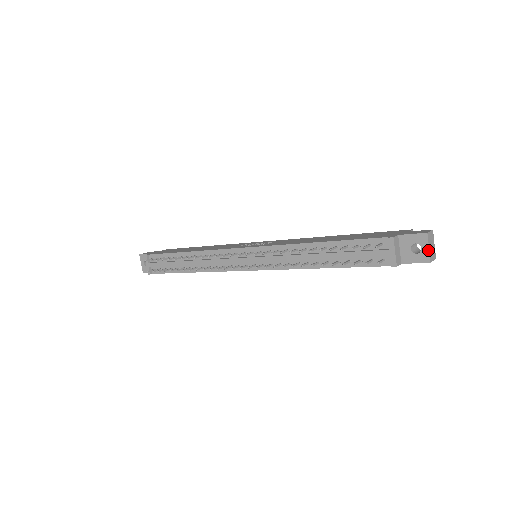
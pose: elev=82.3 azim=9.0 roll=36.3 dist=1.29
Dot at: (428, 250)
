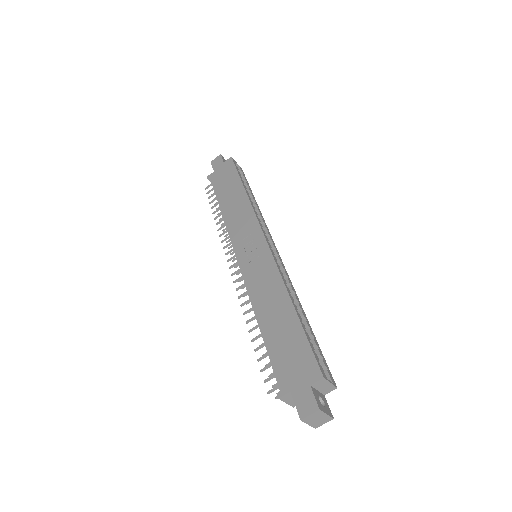
Dot at: (309, 424)
